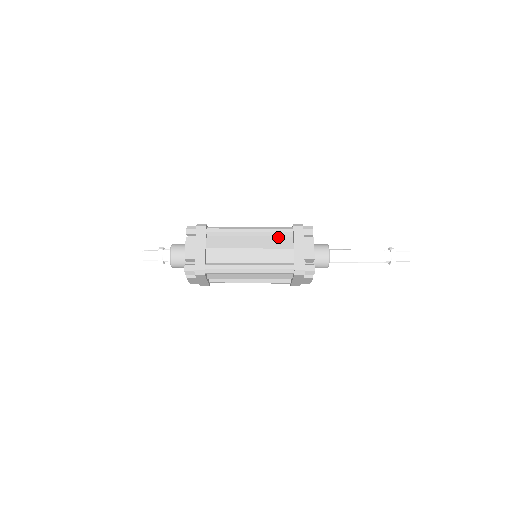
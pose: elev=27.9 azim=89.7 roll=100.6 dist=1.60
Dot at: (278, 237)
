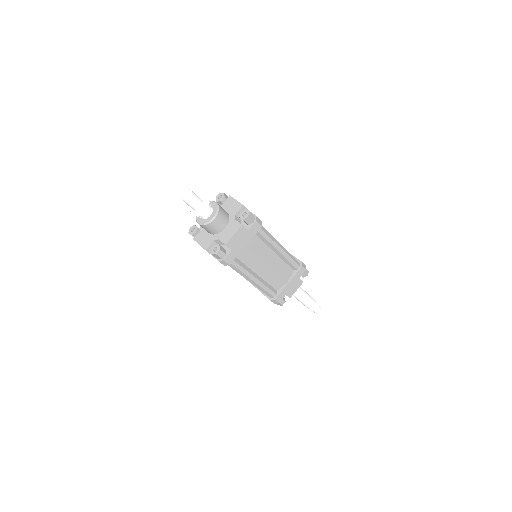
Dot at: occluded
